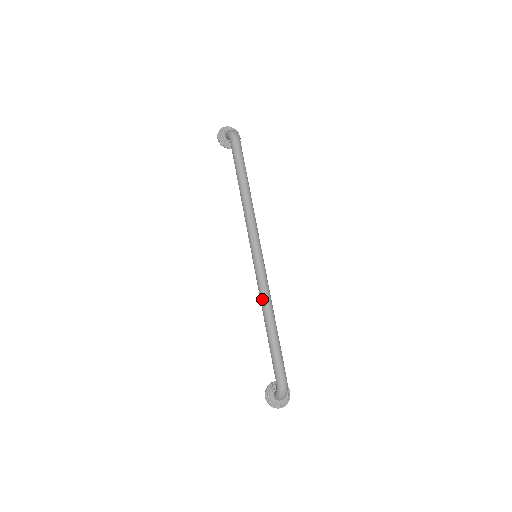
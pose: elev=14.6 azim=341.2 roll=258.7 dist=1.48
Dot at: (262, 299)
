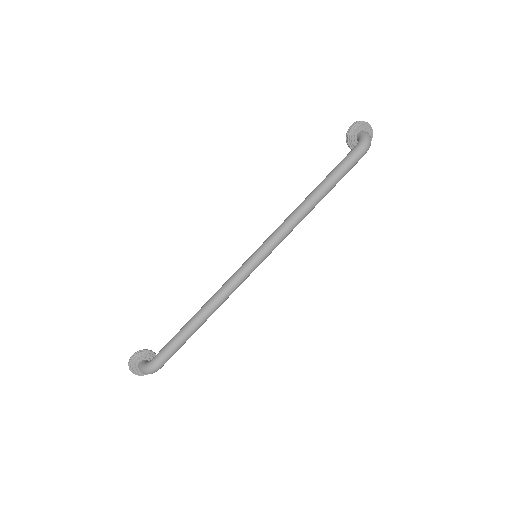
Dot at: (219, 294)
